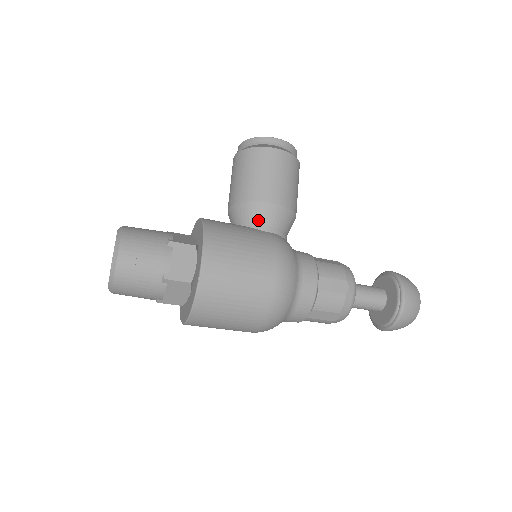
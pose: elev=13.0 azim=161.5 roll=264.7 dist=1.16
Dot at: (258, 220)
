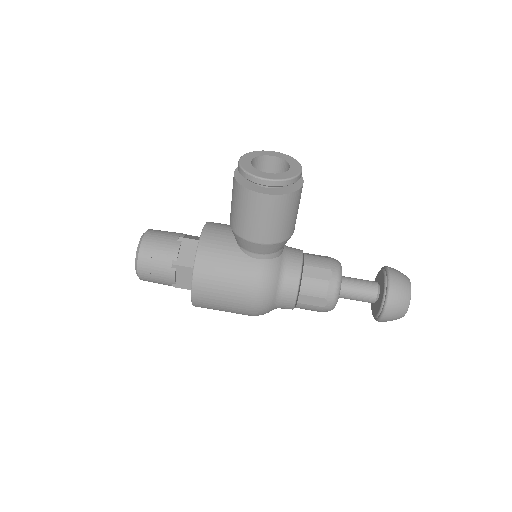
Dot at: (247, 249)
